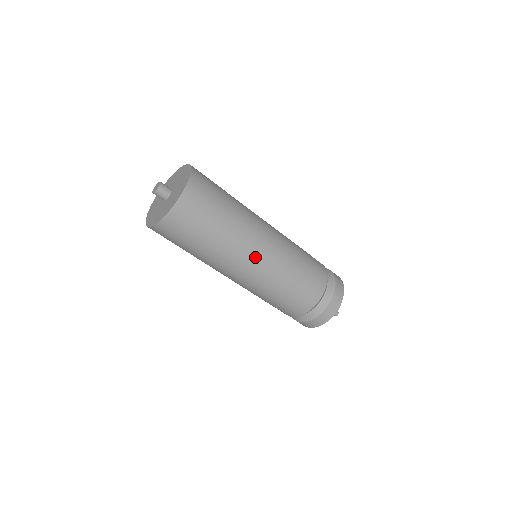
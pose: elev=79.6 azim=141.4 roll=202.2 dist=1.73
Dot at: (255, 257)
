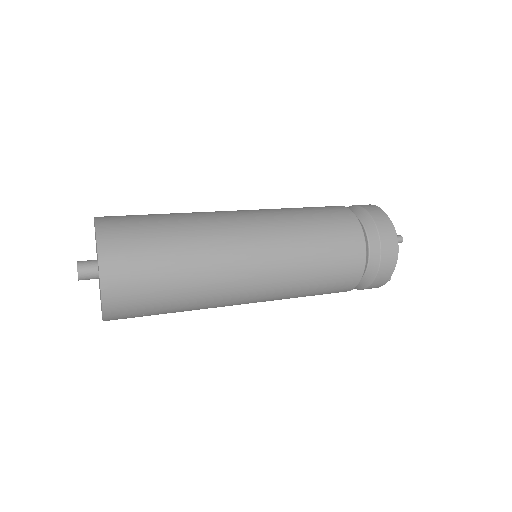
Dot at: (244, 235)
